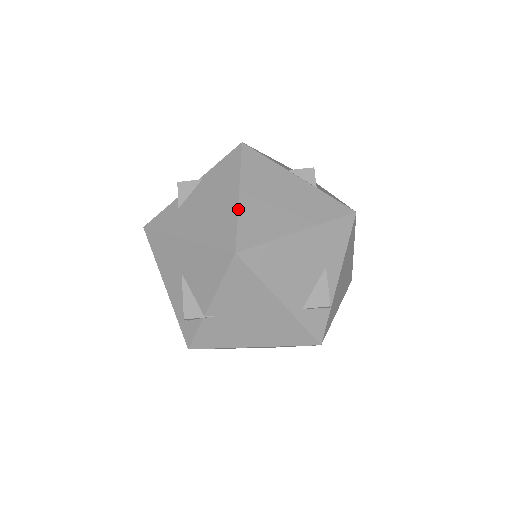
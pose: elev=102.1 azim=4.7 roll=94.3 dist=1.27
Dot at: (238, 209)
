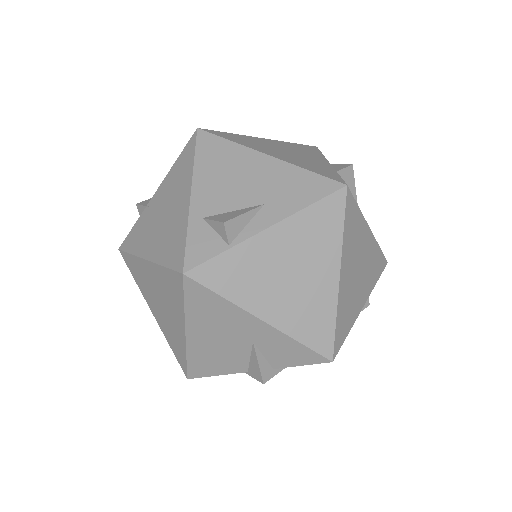
Dot at: (245, 135)
